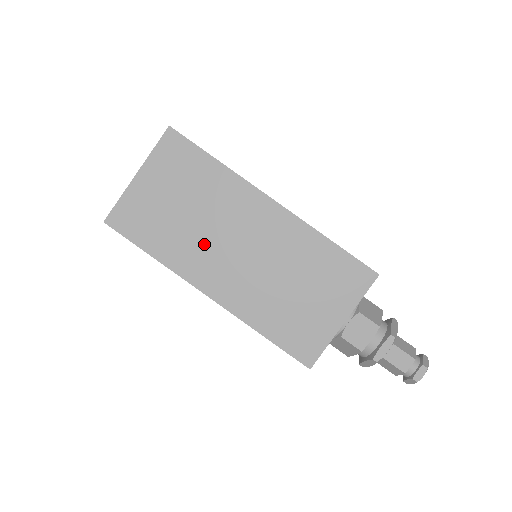
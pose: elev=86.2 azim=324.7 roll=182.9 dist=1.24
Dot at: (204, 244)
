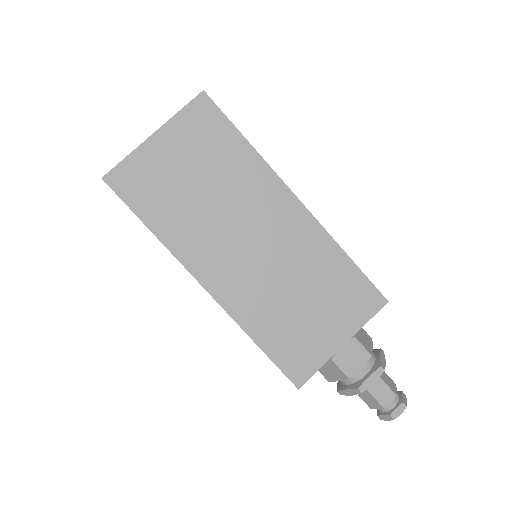
Dot at: (213, 230)
